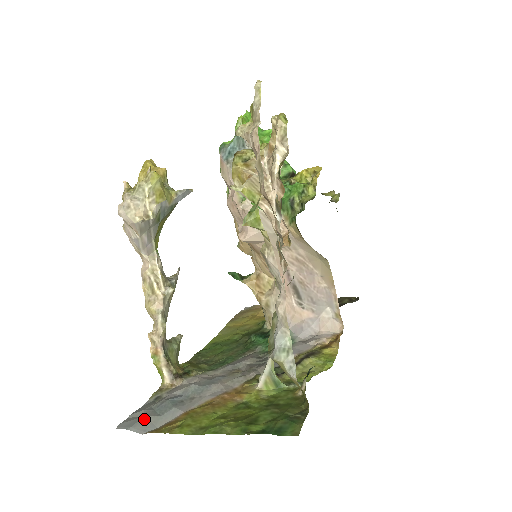
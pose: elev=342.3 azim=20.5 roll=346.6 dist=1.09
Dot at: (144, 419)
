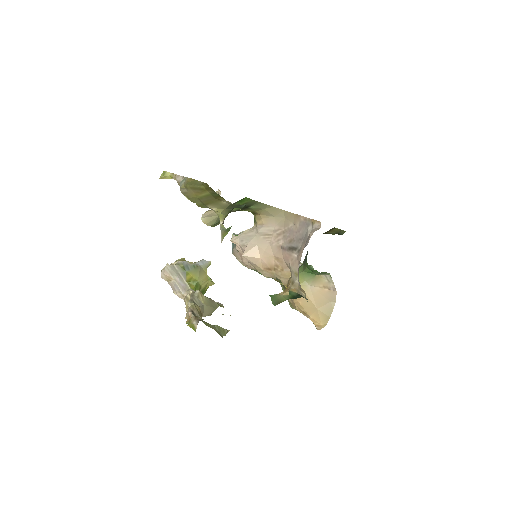
Dot at: occluded
